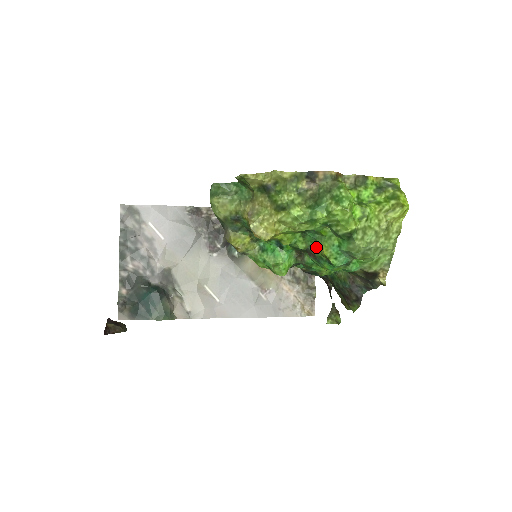
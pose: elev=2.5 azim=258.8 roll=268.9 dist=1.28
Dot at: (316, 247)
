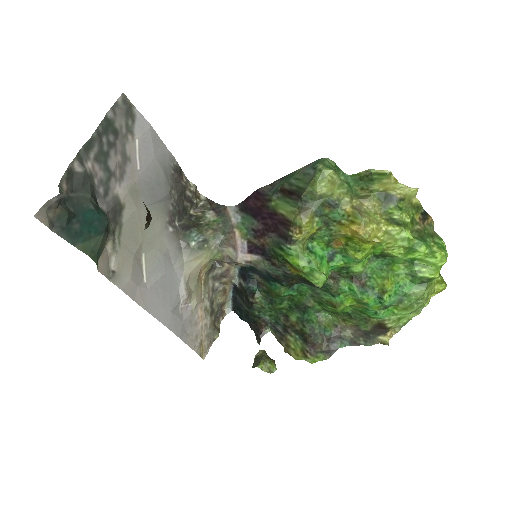
Dot at: (375, 277)
